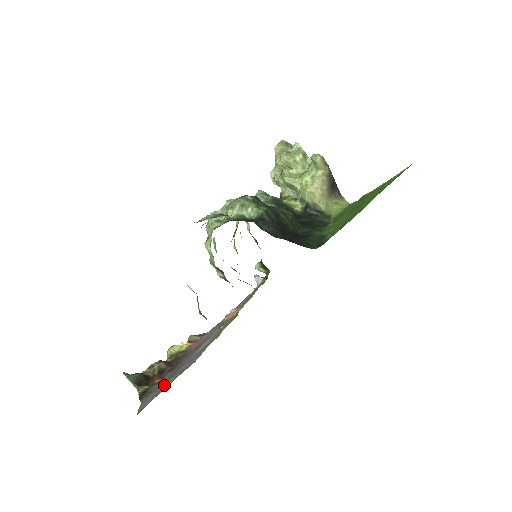
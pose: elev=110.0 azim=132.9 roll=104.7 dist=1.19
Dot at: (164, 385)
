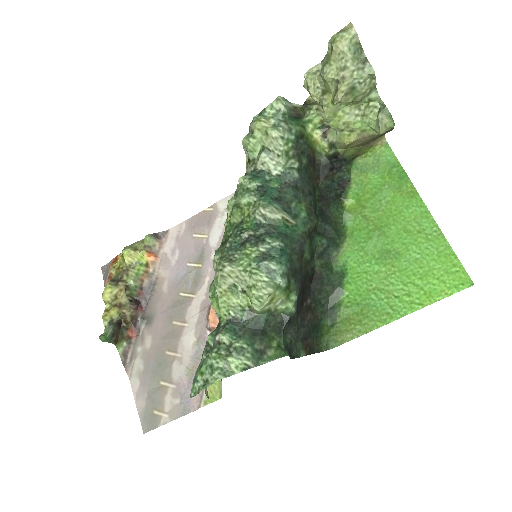
Dot at: (158, 392)
